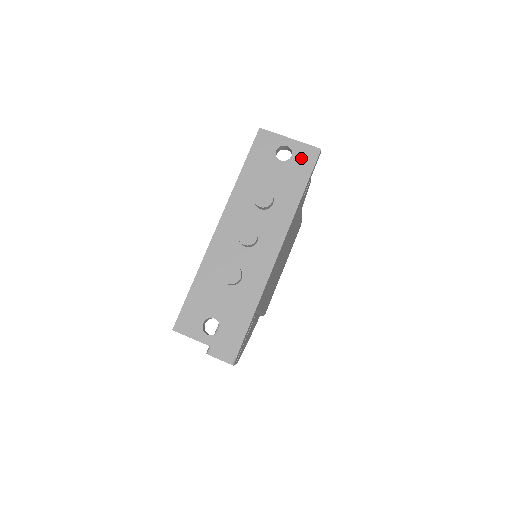
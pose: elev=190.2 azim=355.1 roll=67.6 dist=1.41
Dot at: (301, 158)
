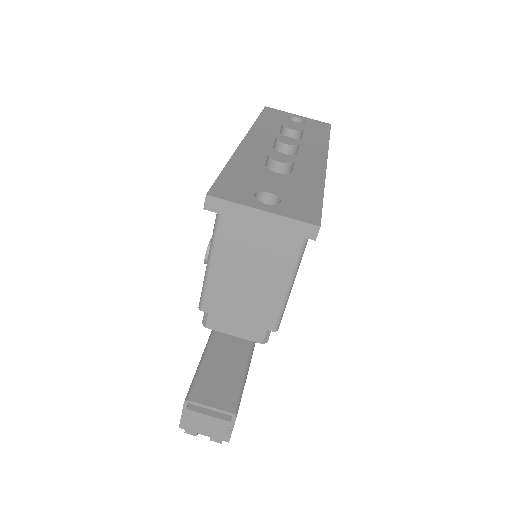
Dot at: (315, 124)
